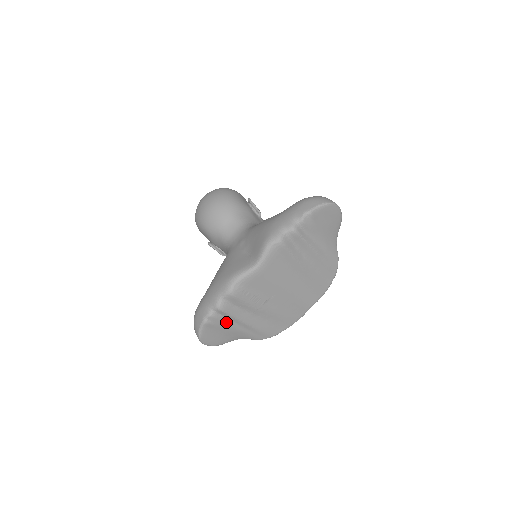
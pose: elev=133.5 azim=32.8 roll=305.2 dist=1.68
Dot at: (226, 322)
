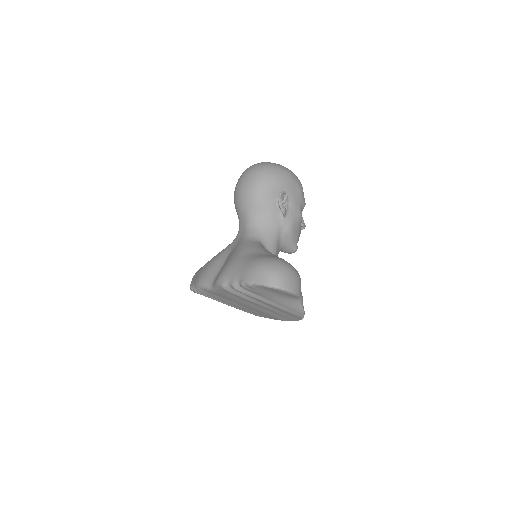
Dot at: occluded
